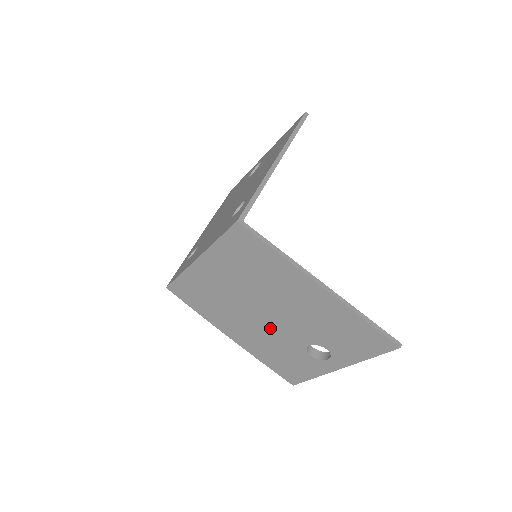
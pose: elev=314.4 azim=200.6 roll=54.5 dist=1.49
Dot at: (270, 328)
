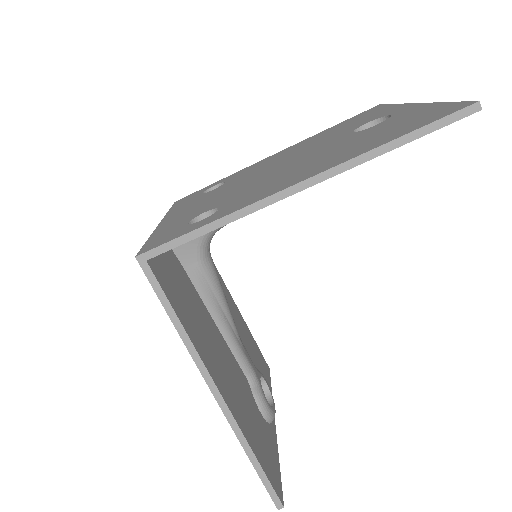
Dot at: occluded
